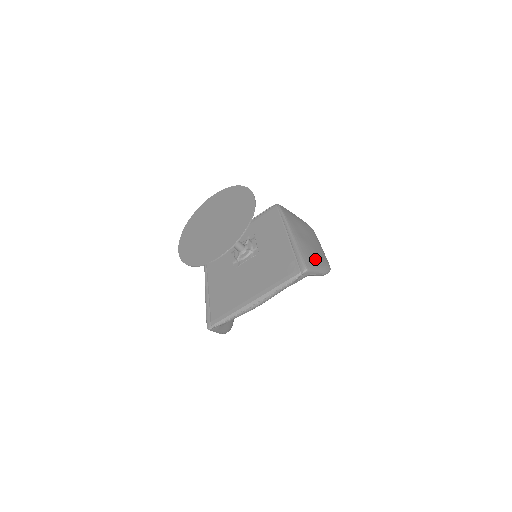
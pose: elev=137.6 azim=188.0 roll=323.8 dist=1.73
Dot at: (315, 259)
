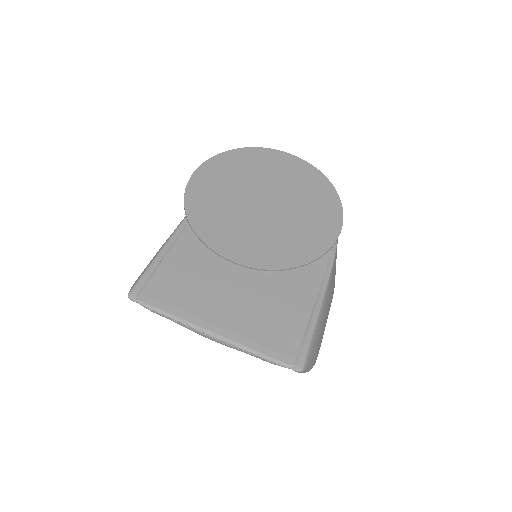
Dot at: (316, 354)
